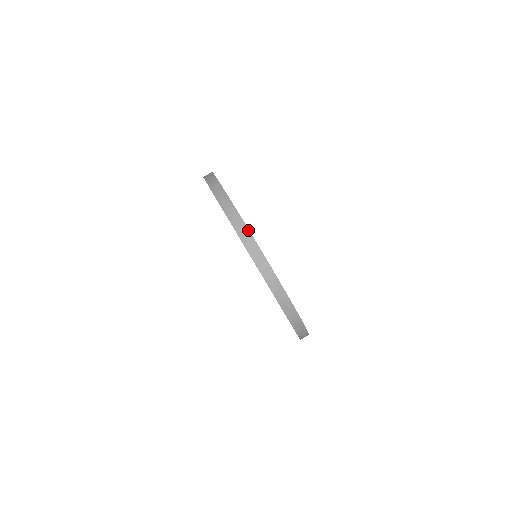
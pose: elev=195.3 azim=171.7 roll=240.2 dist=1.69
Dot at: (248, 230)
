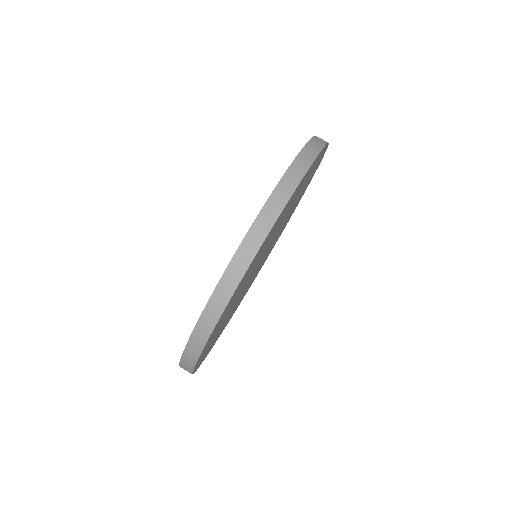
Dot at: (278, 216)
